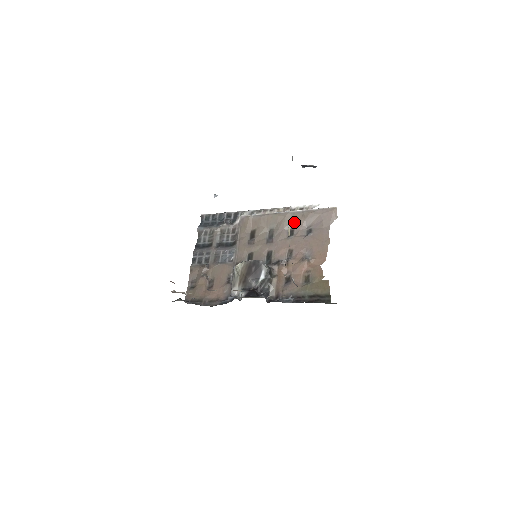
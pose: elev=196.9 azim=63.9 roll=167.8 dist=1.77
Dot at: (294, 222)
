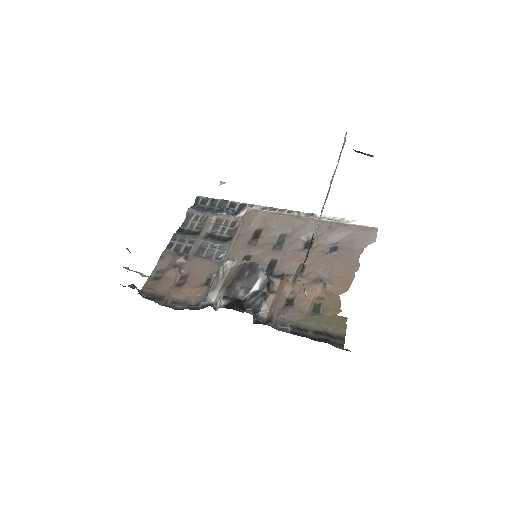
Dot at: occluded
